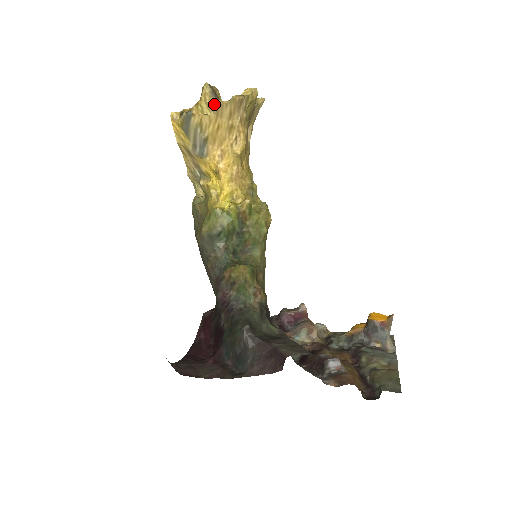
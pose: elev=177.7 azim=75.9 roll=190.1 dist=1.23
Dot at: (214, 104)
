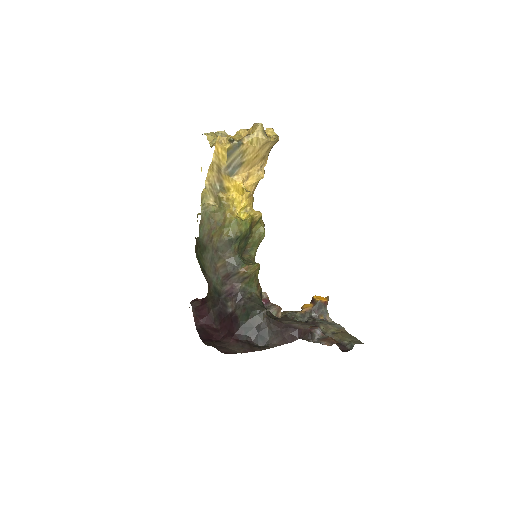
Dot at: (265, 140)
